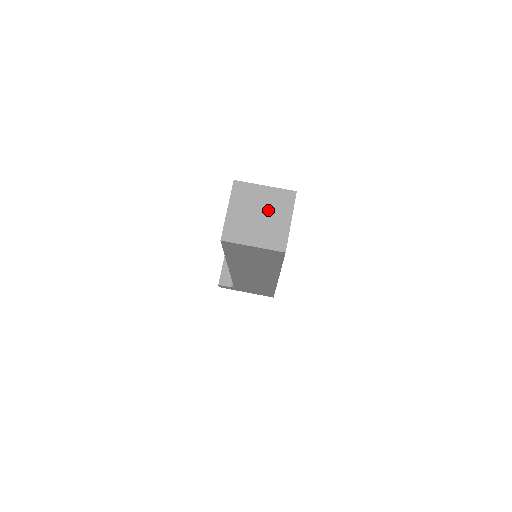
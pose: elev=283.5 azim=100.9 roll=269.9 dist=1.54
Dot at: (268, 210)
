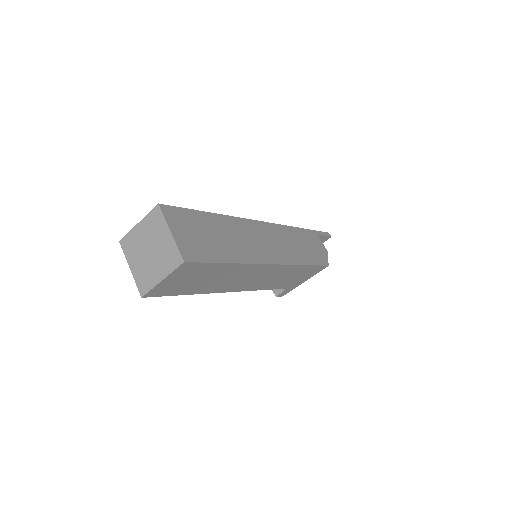
Dot at: (152, 240)
